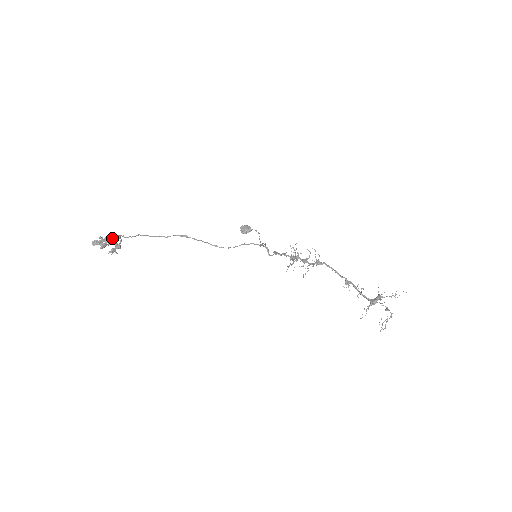
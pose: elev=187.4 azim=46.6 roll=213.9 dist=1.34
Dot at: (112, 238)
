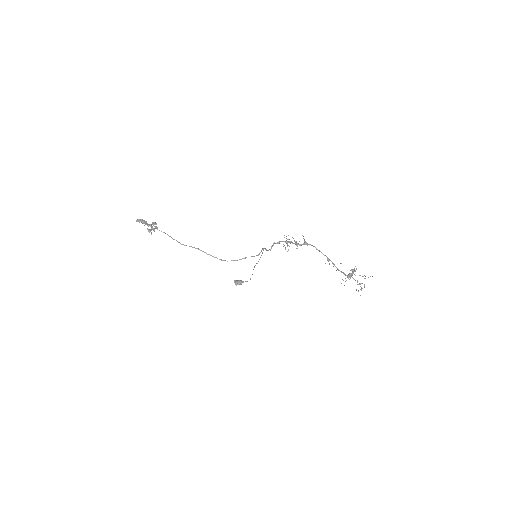
Dot at: (150, 224)
